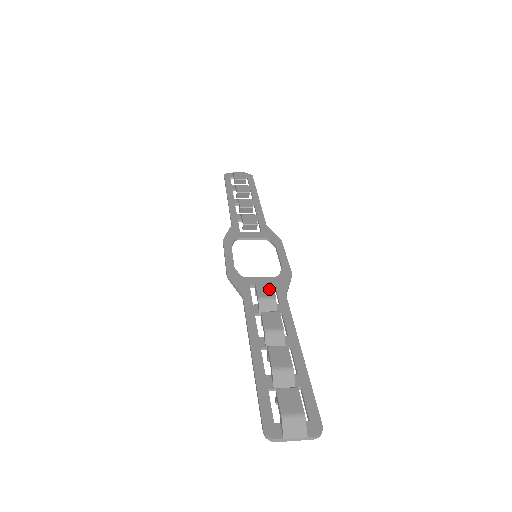
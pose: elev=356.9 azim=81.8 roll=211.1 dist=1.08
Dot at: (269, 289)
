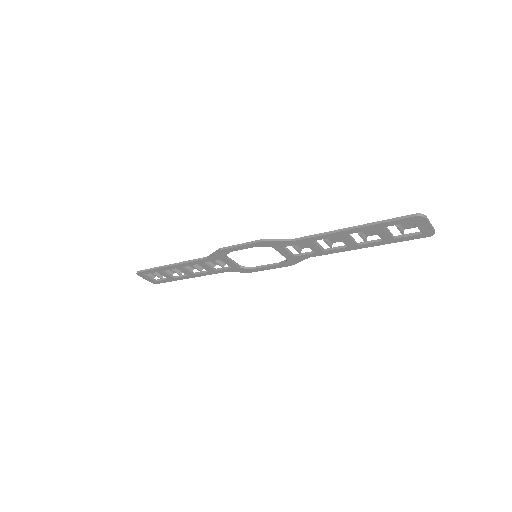
Dot at: occluded
